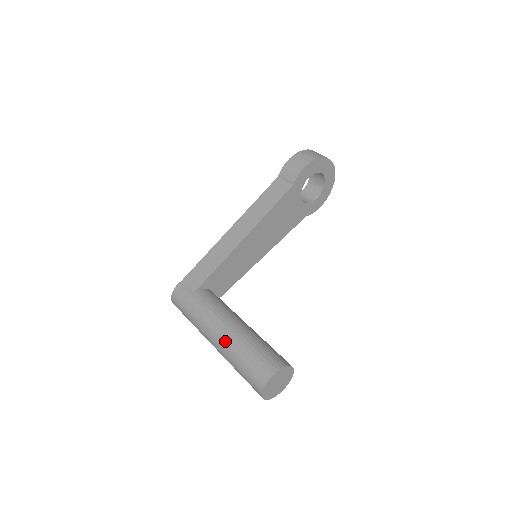
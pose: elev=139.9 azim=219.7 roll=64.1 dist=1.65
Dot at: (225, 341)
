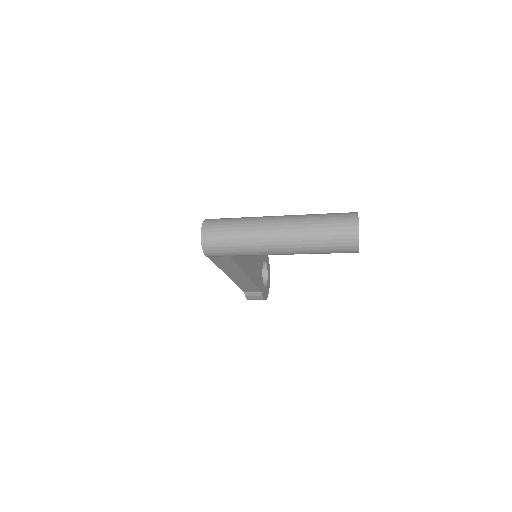
Dot at: (295, 215)
